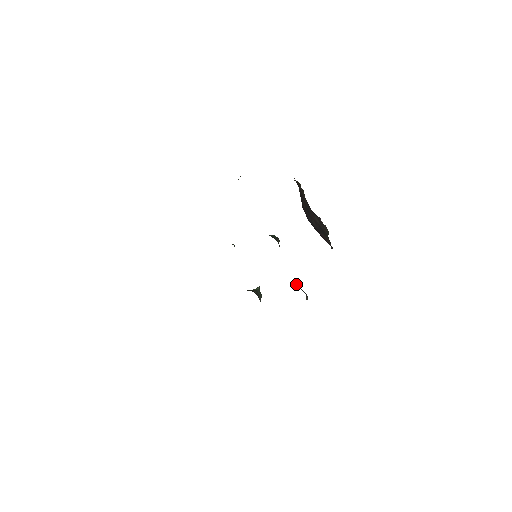
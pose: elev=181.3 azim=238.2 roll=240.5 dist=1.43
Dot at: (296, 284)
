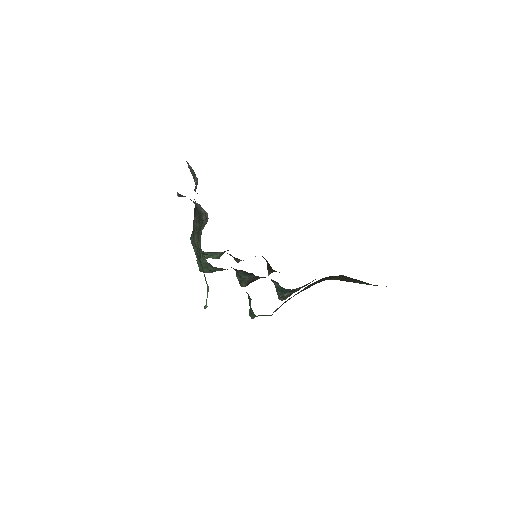
Dot at: occluded
